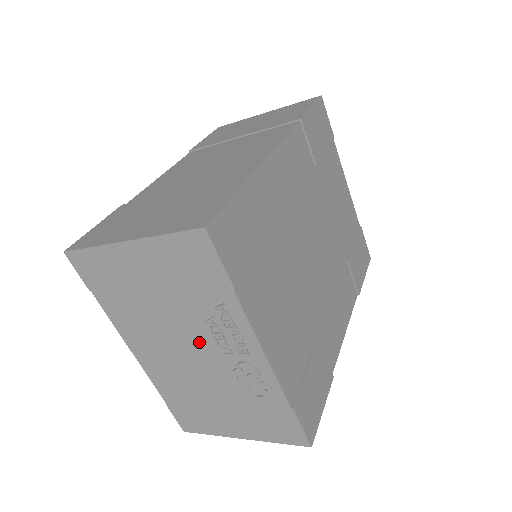
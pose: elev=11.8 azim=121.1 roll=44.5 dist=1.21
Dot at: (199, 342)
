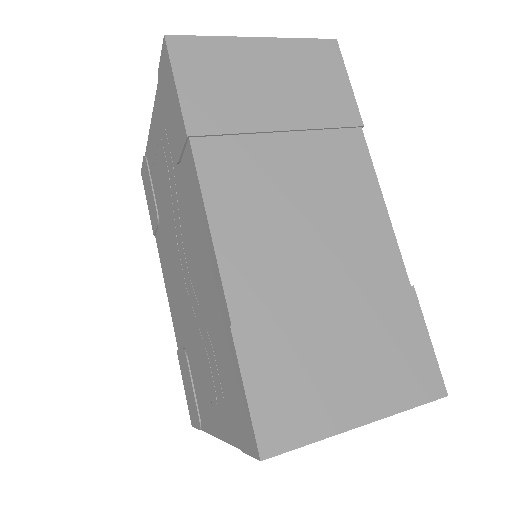
Dot at: occluded
